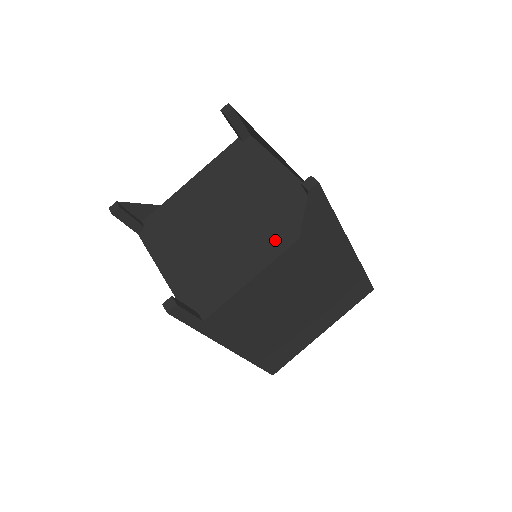
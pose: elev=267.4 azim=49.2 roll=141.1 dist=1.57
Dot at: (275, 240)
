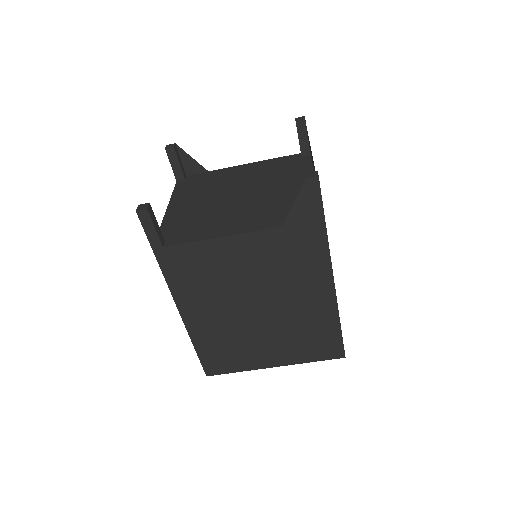
Dot at: (263, 220)
